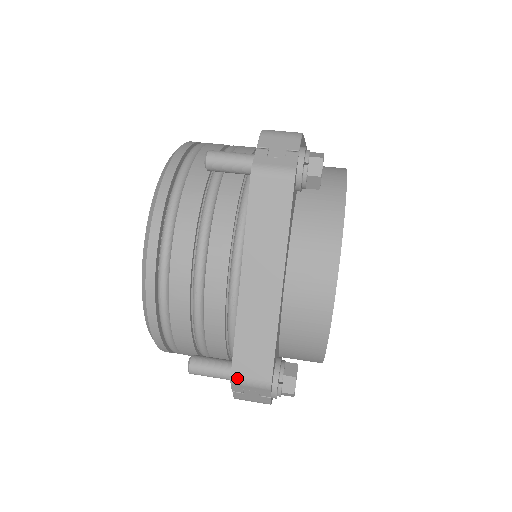
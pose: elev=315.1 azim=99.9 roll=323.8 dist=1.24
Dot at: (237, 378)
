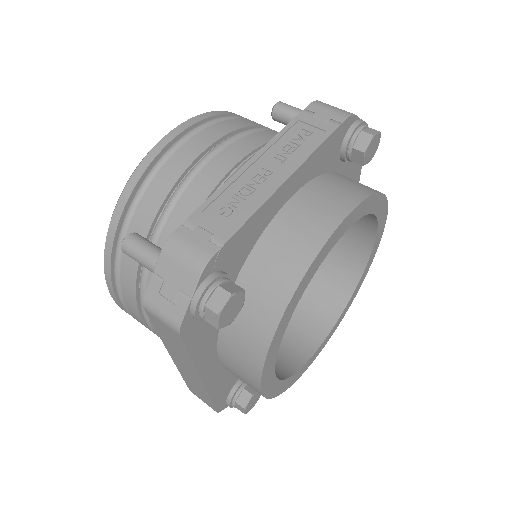
Dot at: occluded
